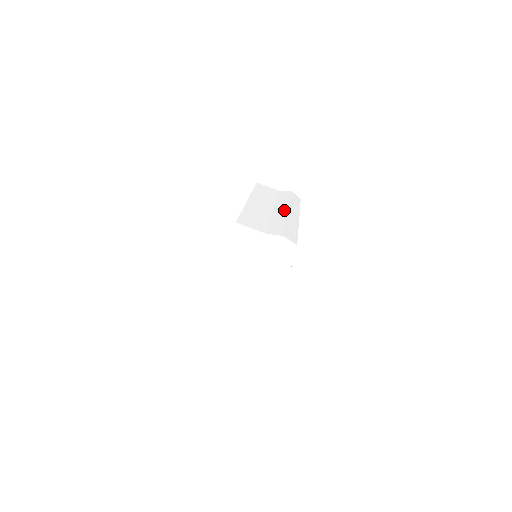
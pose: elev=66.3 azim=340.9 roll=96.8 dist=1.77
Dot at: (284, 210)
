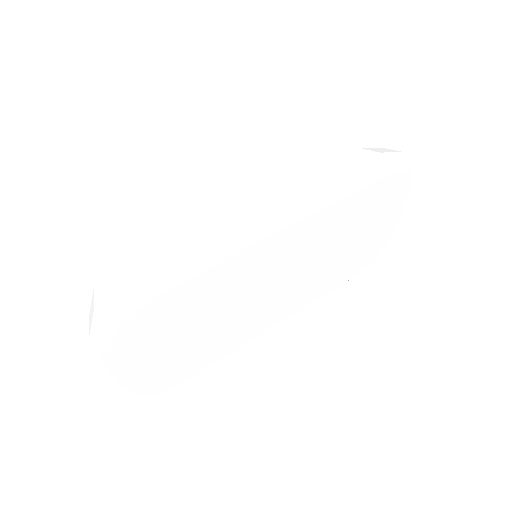
Dot at: (261, 207)
